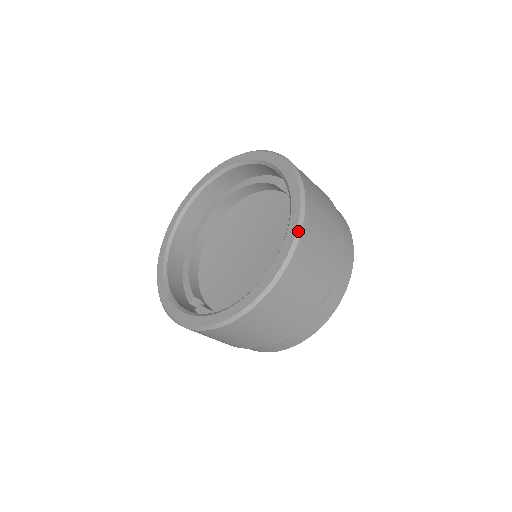
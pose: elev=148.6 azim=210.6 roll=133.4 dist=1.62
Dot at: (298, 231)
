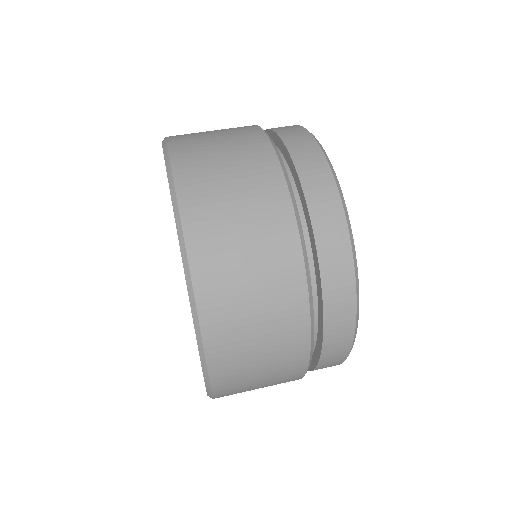
Dot at: (183, 259)
